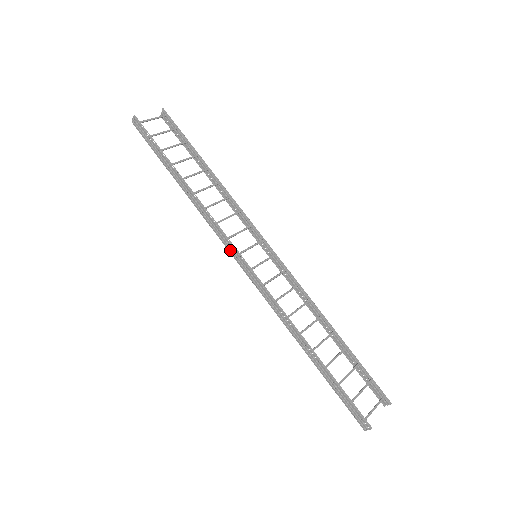
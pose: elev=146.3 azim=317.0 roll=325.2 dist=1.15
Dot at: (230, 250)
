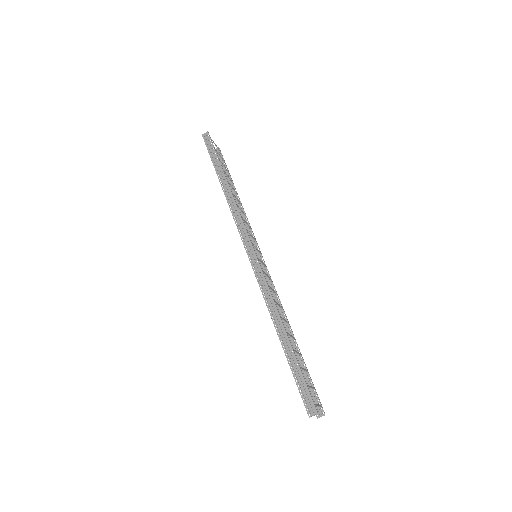
Dot at: (243, 238)
